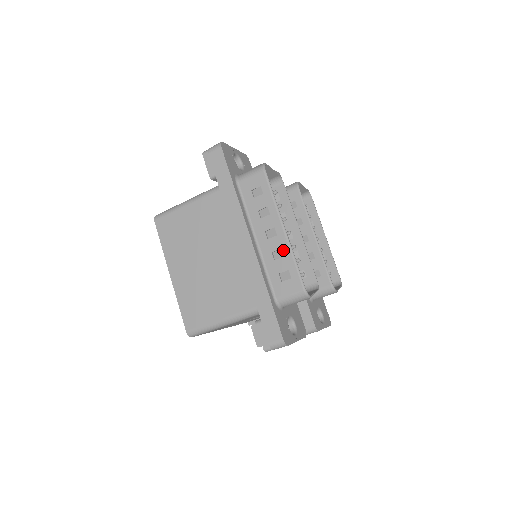
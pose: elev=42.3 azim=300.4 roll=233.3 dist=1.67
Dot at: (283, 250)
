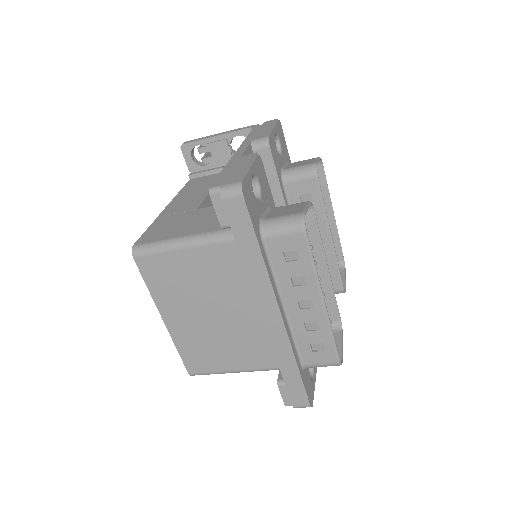
Dot at: (319, 324)
